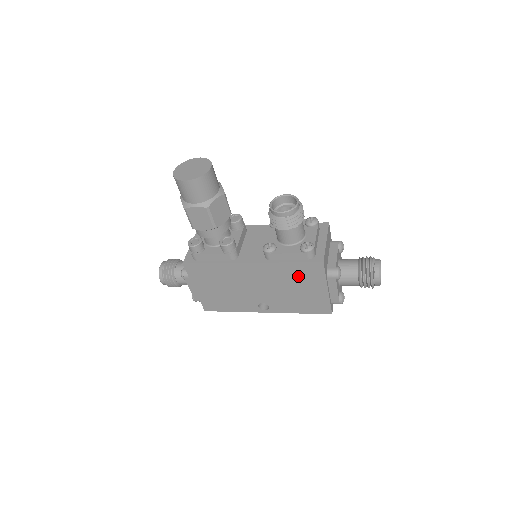
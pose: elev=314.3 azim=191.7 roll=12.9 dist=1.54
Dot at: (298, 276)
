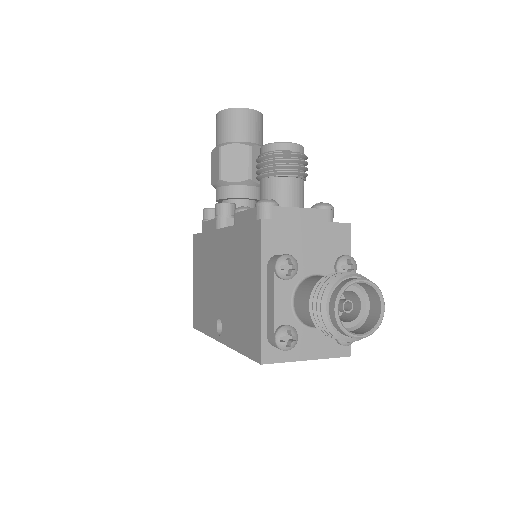
Dot at: (243, 256)
